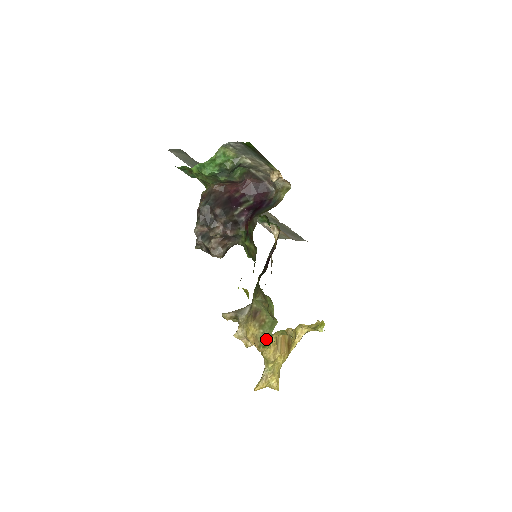
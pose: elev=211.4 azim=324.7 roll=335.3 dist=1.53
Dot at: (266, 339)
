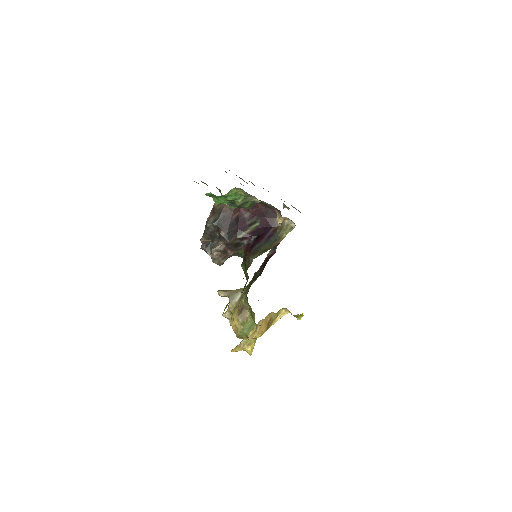
Dot at: (244, 335)
